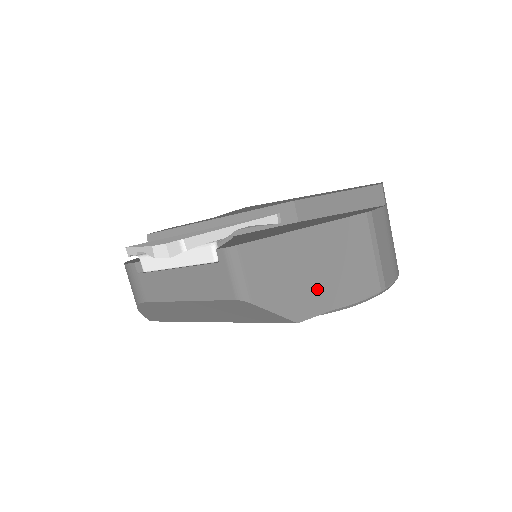
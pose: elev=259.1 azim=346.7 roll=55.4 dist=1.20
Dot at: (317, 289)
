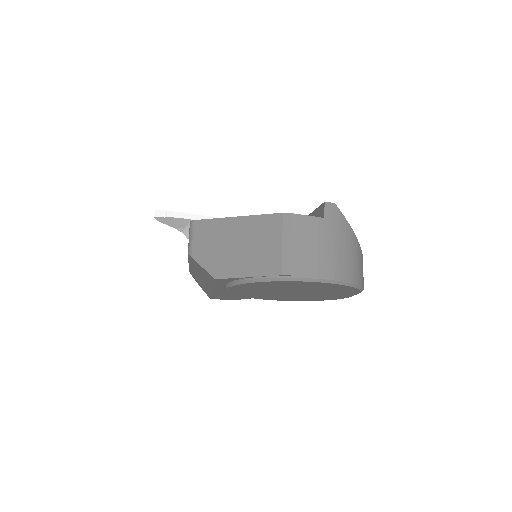
Dot at: (234, 260)
